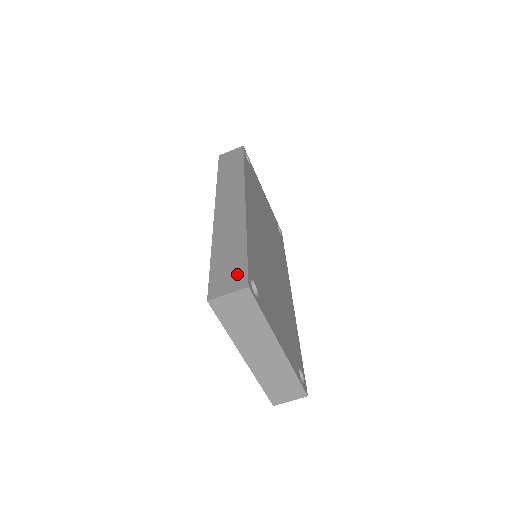
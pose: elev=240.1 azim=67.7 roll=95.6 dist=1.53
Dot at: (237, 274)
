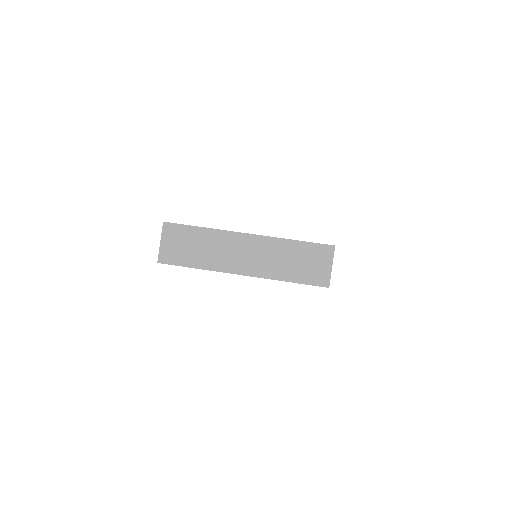
Dot at: occluded
